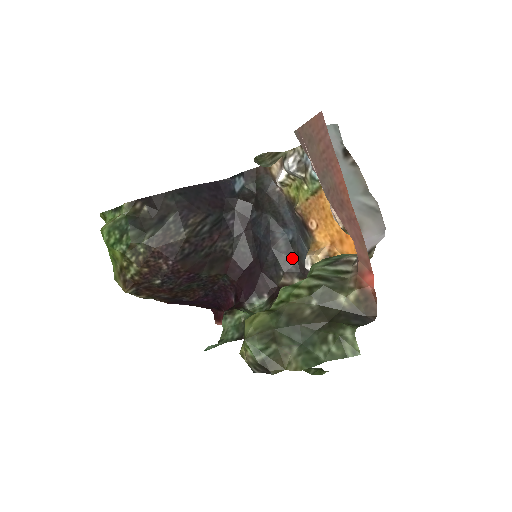
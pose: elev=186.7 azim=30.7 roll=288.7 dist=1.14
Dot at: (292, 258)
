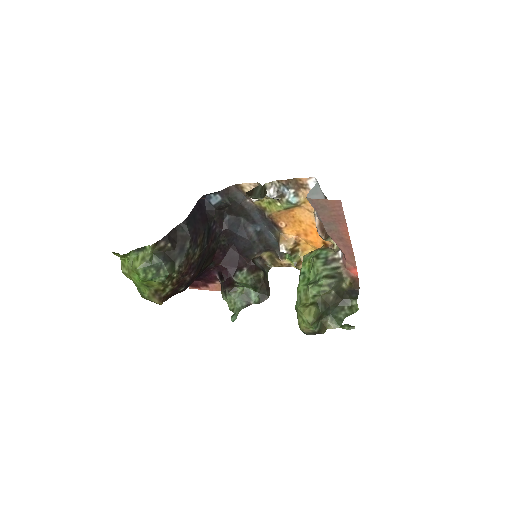
Dot at: (262, 242)
